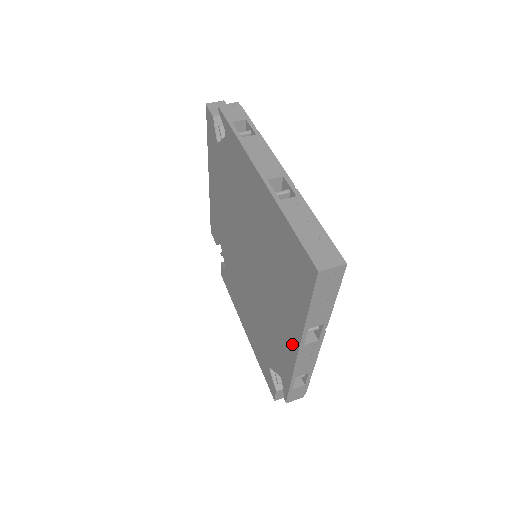
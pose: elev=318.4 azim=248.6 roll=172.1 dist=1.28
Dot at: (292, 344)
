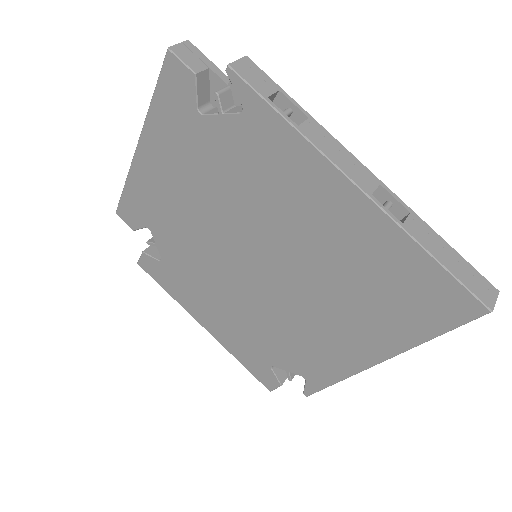
Dot at: (361, 357)
